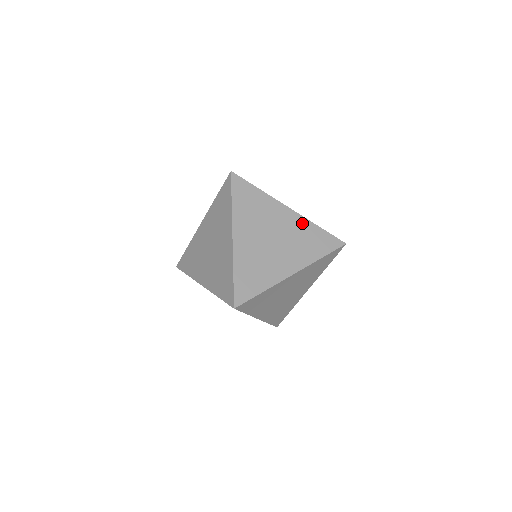
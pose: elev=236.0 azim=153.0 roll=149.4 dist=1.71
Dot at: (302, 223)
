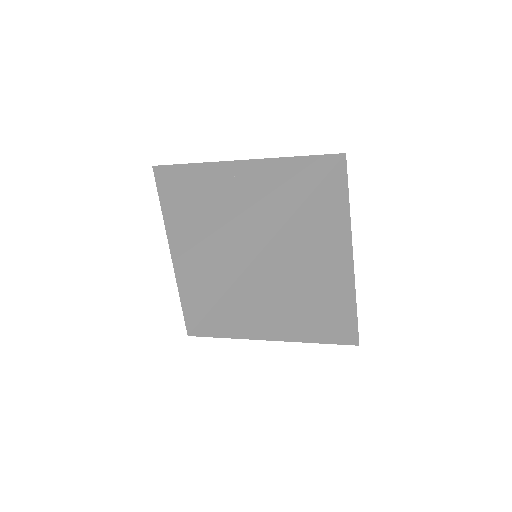
Dot at: (264, 167)
